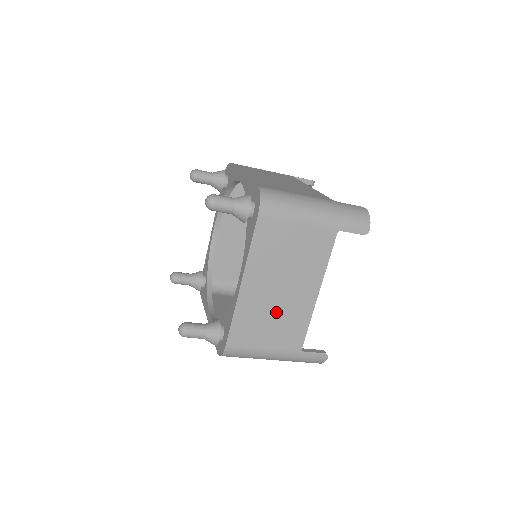
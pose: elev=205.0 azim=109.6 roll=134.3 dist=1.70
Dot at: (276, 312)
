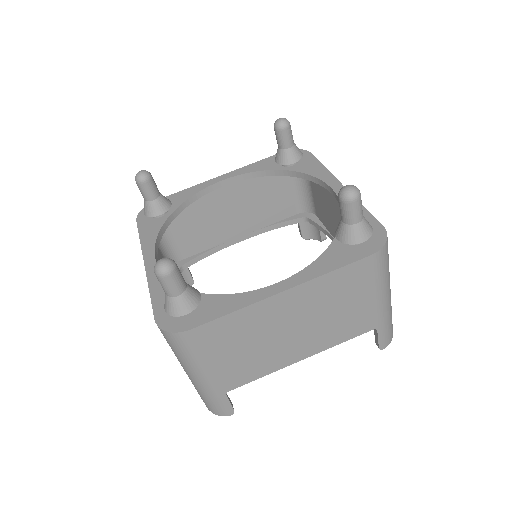
Dot at: (262, 343)
